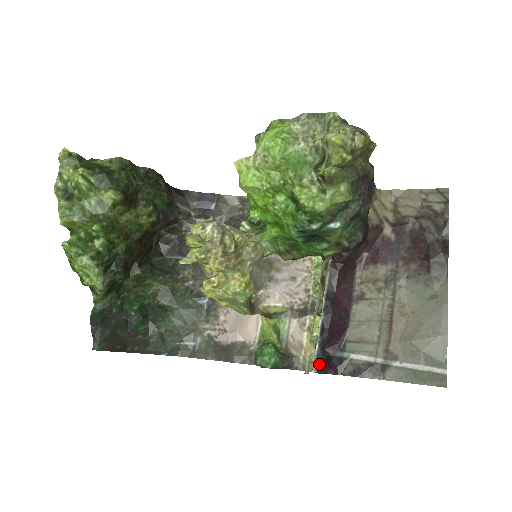
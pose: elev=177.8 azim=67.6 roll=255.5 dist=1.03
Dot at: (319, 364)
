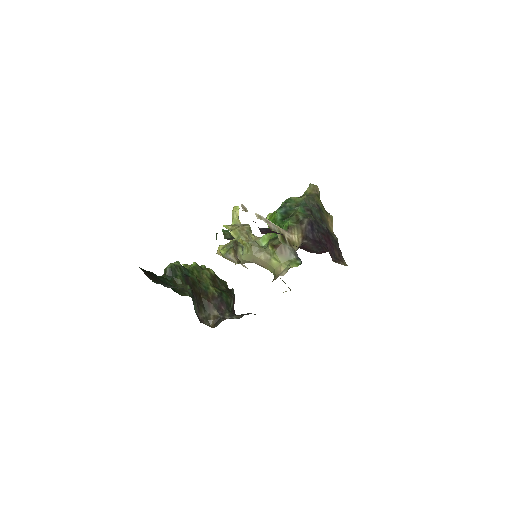
Dot at: occluded
